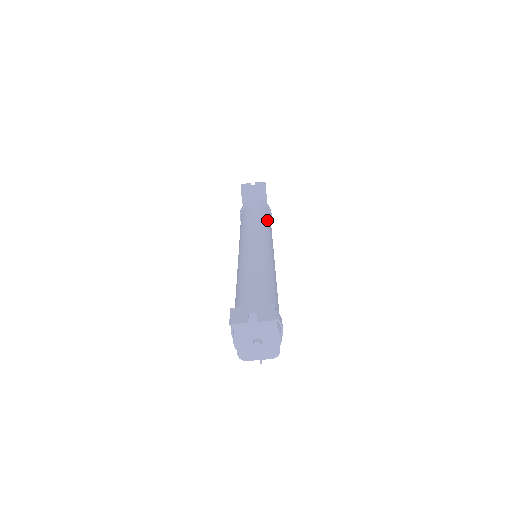
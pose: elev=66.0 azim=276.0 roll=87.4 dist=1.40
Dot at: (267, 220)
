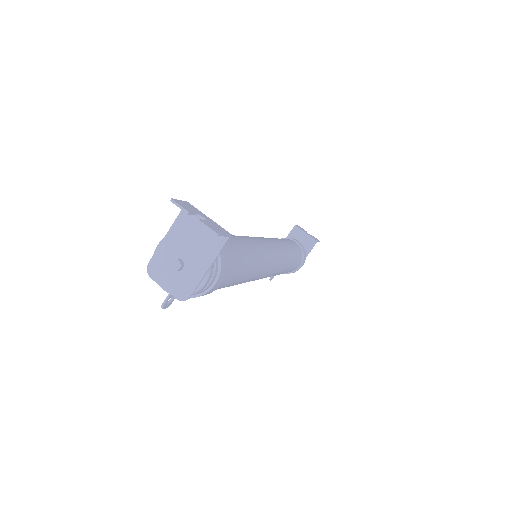
Dot at: (294, 255)
